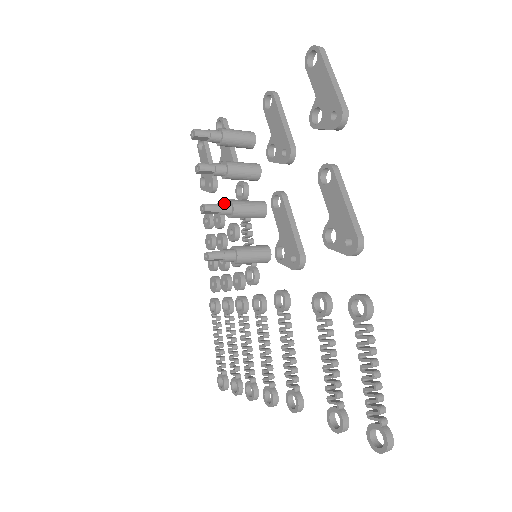
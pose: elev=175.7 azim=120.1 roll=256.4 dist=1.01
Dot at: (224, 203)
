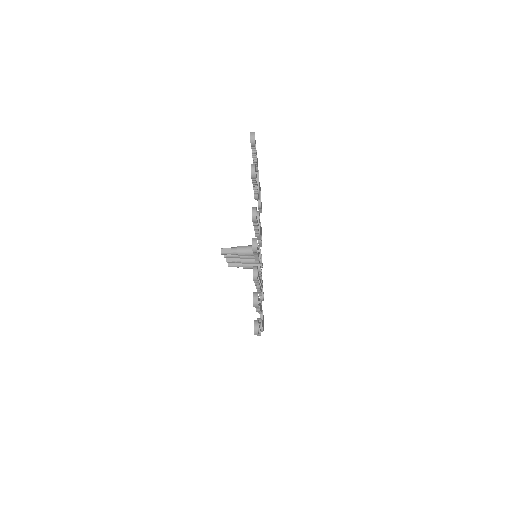
Dot at: occluded
